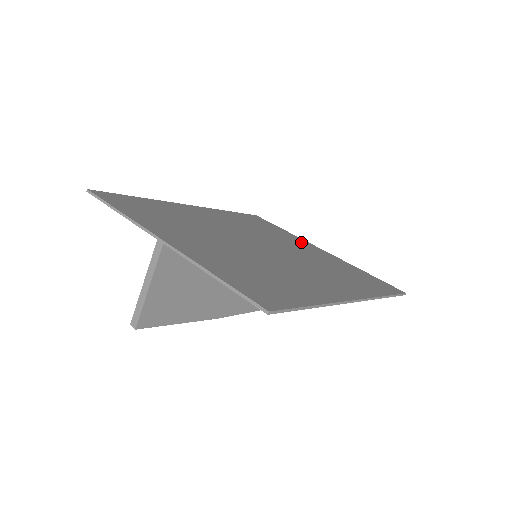
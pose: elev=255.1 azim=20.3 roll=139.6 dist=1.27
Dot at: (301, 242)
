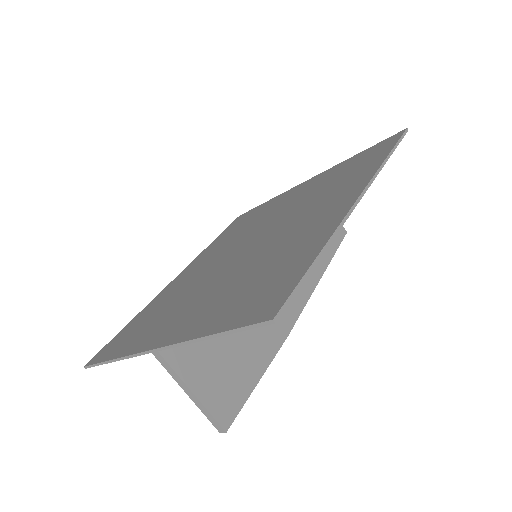
Dot at: (286, 196)
